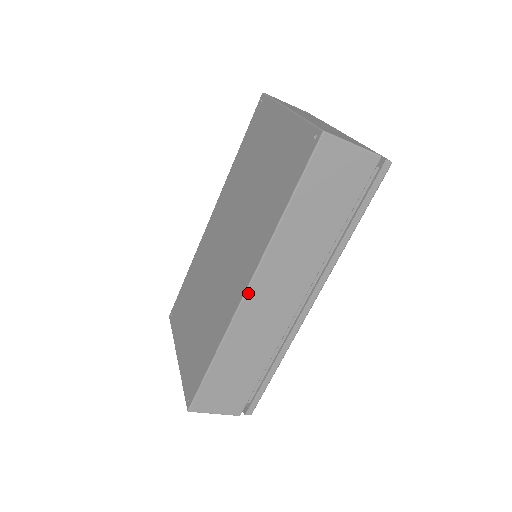
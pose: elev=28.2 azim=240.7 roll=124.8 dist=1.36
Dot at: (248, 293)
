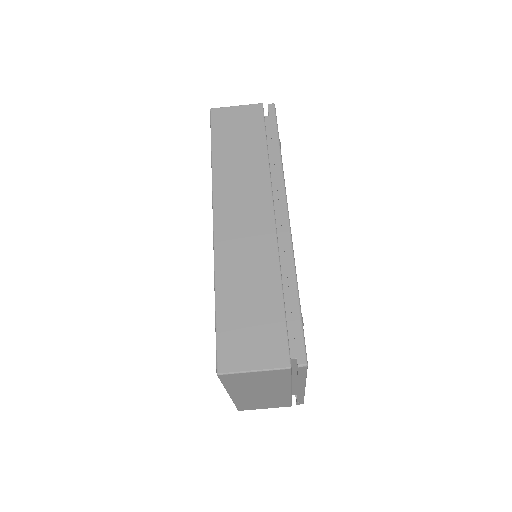
Dot at: (216, 220)
